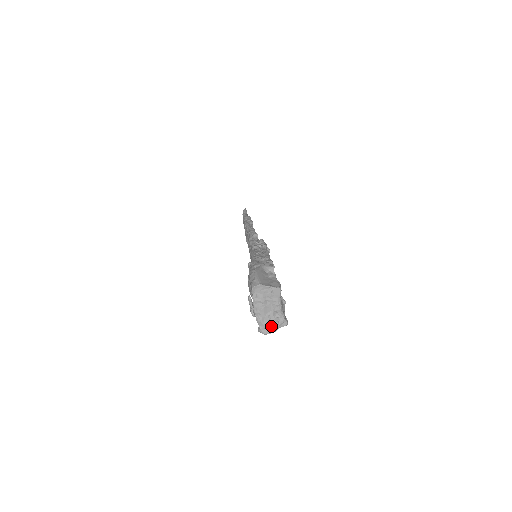
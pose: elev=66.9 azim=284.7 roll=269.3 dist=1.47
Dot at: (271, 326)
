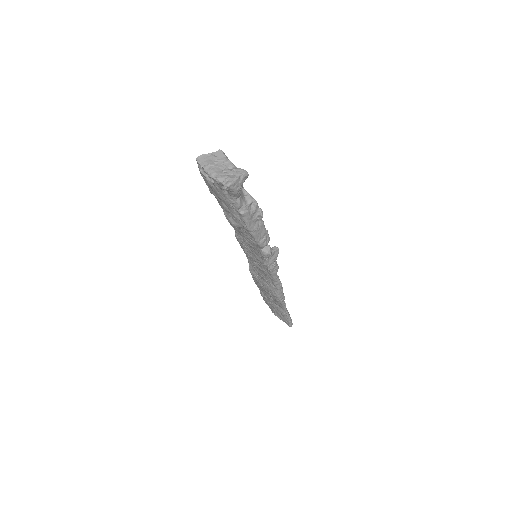
Dot at: (231, 177)
